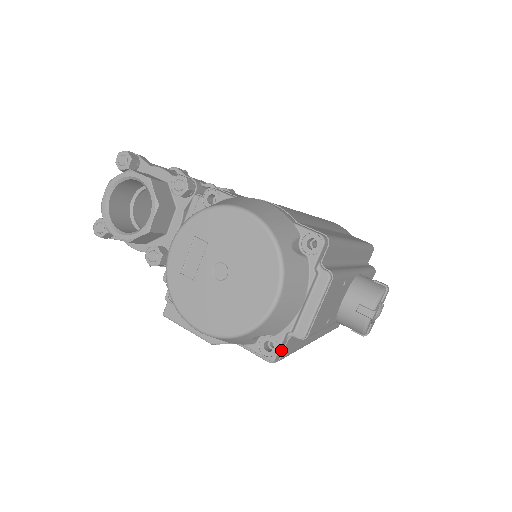
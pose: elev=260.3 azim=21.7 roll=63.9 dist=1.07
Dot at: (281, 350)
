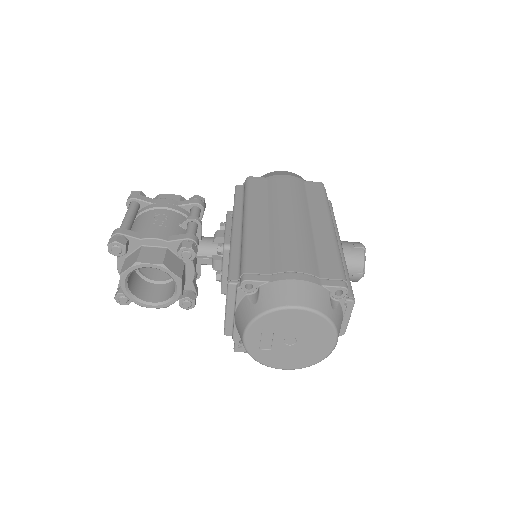
Dot at: occluded
